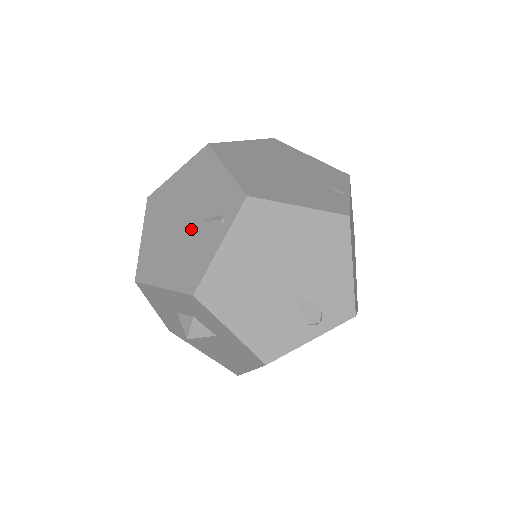
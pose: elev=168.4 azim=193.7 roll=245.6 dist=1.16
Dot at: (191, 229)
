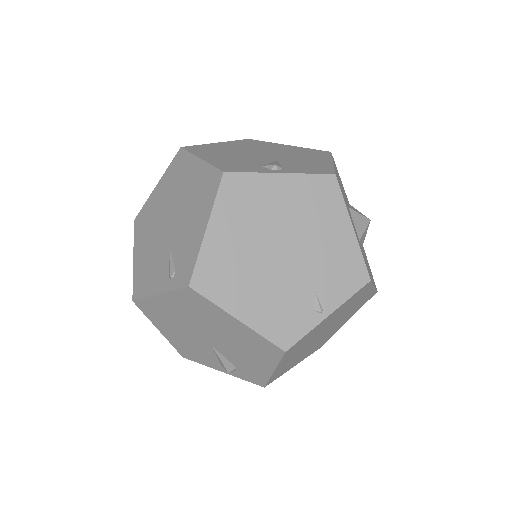
Dot at: (165, 243)
